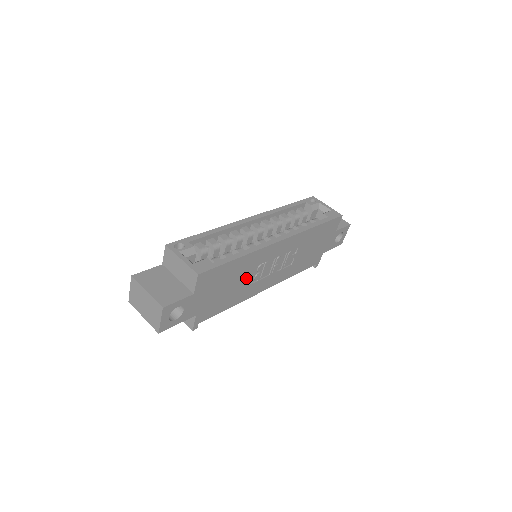
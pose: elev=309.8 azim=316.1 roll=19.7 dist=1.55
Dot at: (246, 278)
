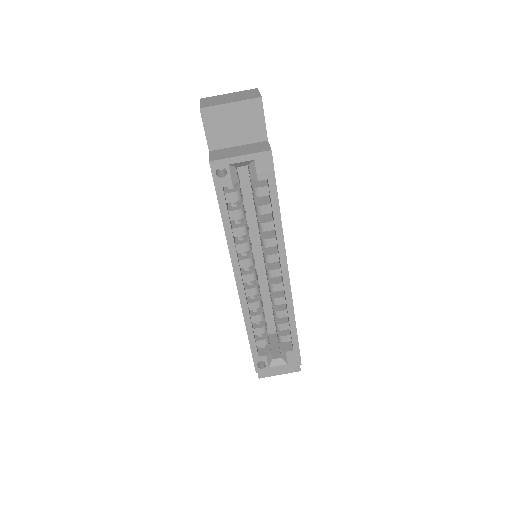
Dot at: occluded
